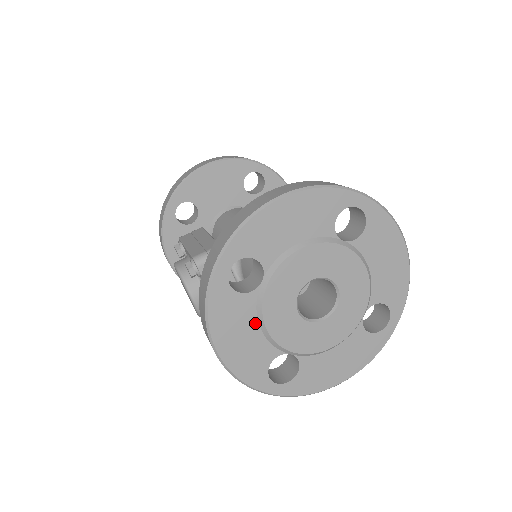
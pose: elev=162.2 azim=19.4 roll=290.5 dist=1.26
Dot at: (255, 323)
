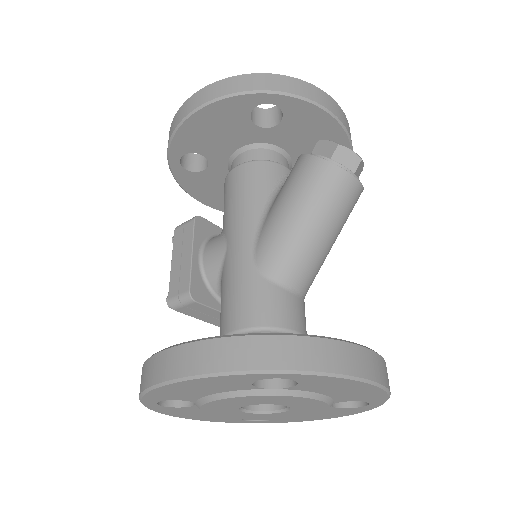
Dot at: occluded
